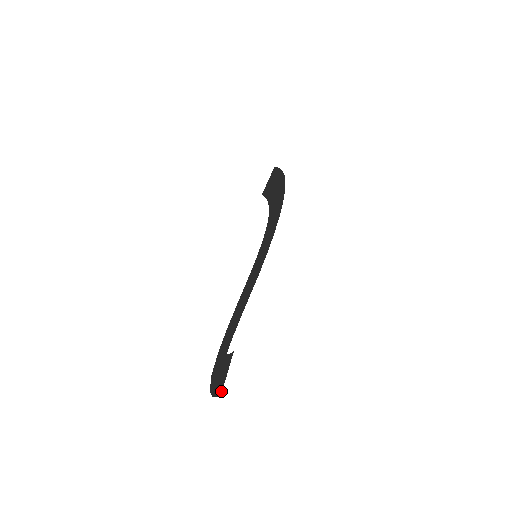
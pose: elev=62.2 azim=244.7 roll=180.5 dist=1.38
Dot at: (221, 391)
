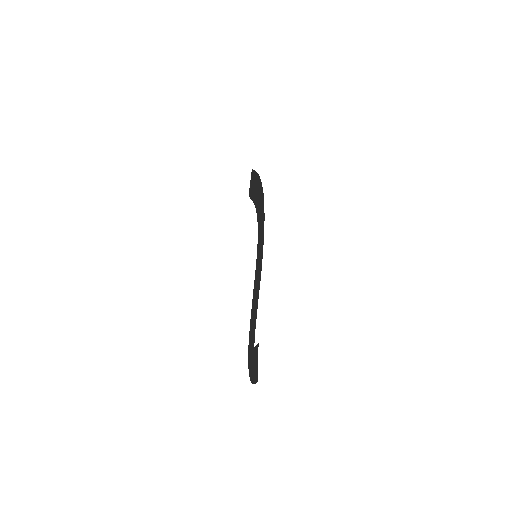
Dot at: (257, 378)
